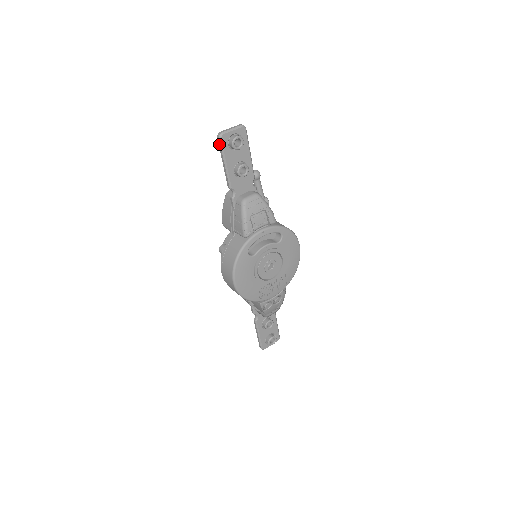
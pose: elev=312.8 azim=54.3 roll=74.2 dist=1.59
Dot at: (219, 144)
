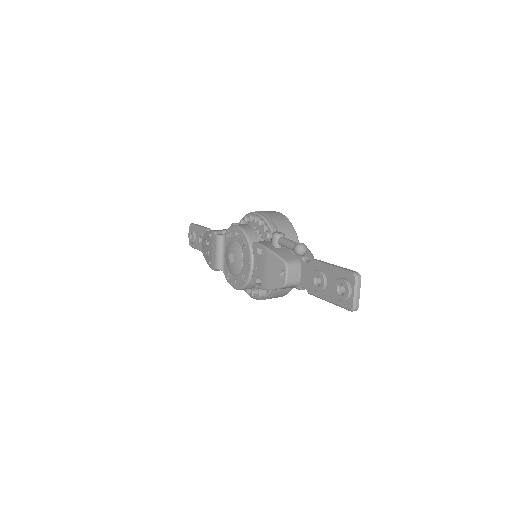
Dot at: (347, 309)
